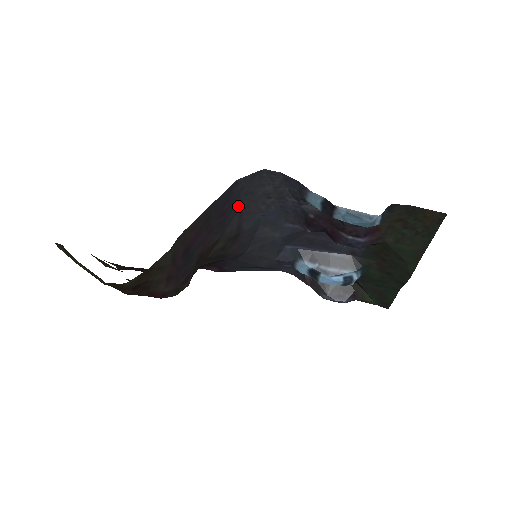
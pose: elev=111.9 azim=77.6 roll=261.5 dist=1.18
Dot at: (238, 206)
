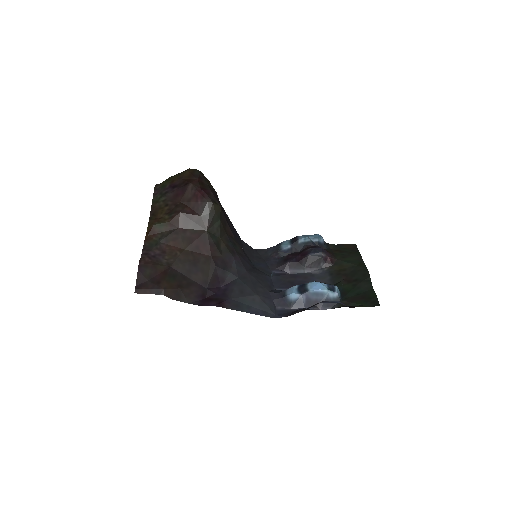
Dot at: (242, 247)
